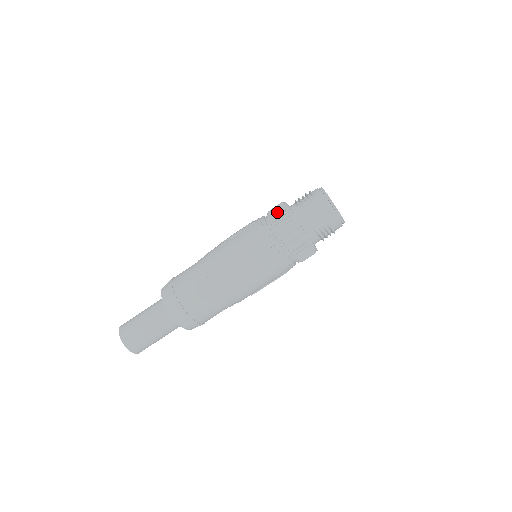
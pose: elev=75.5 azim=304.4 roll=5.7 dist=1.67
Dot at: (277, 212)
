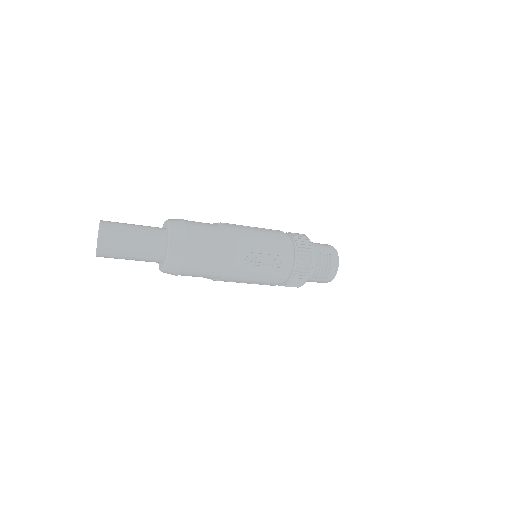
Dot at: (299, 279)
